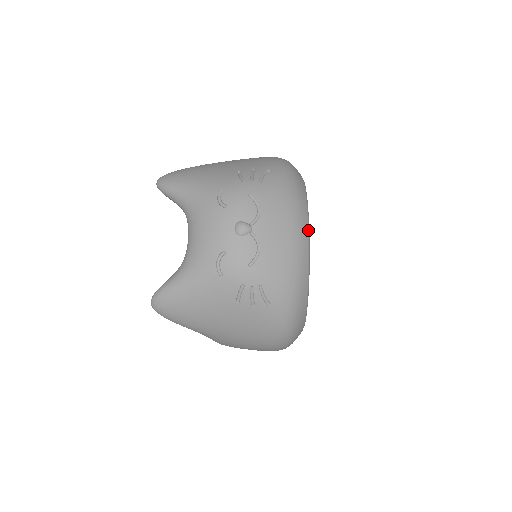
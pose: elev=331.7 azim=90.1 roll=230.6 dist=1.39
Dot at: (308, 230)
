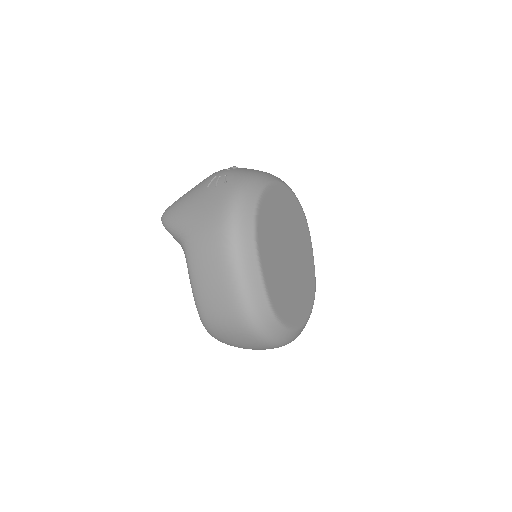
Dot at: (278, 180)
